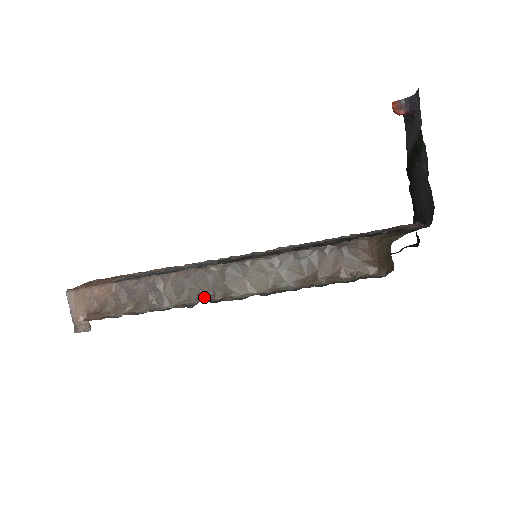
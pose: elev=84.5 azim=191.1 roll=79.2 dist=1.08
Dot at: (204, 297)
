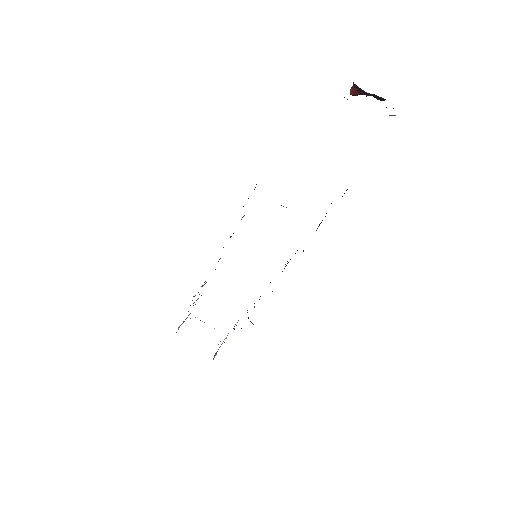
Dot at: occluded
